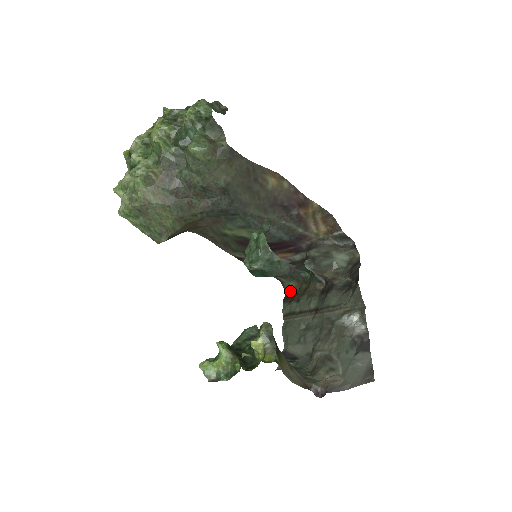
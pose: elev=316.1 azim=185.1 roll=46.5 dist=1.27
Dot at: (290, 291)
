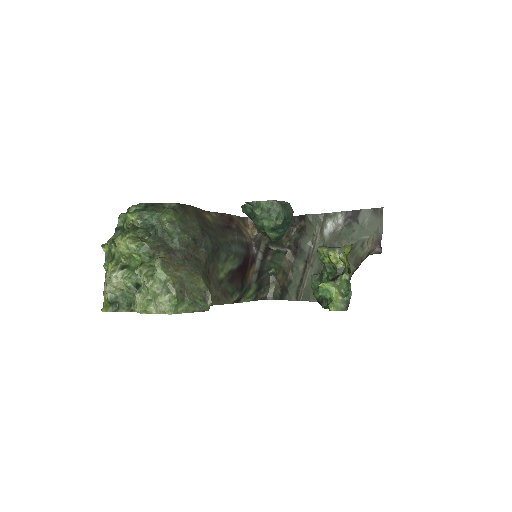
Dot at: (276, 293)
